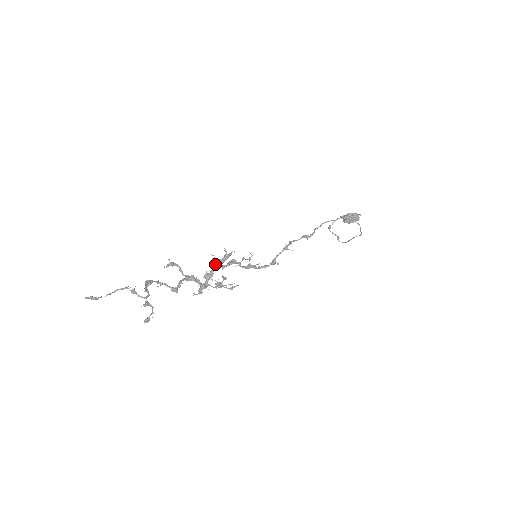
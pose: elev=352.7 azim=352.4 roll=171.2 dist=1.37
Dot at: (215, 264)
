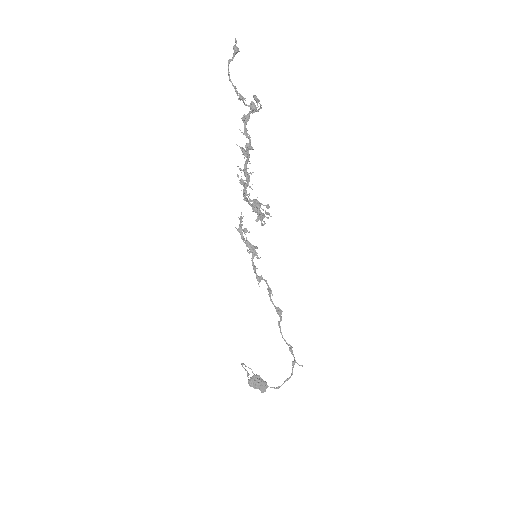
Dot at: occluded
